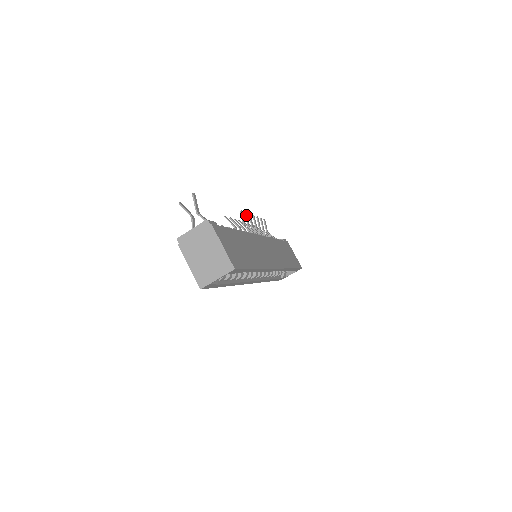
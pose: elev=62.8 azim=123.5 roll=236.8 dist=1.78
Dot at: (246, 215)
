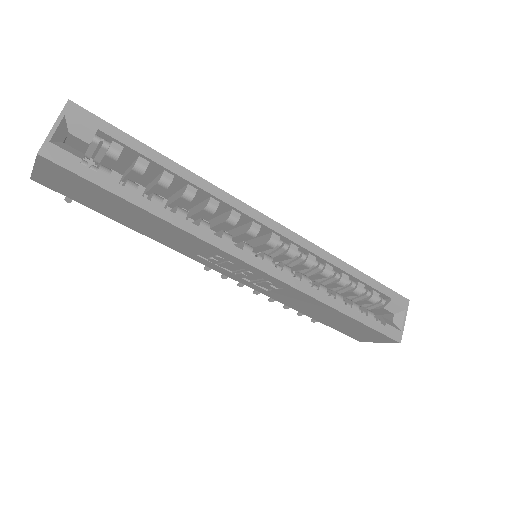
Dot at: occluded
